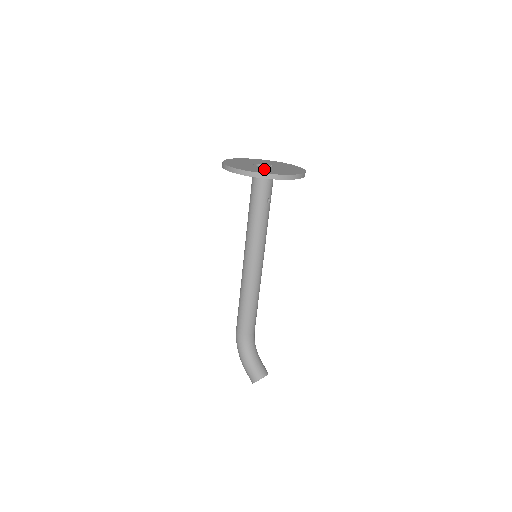
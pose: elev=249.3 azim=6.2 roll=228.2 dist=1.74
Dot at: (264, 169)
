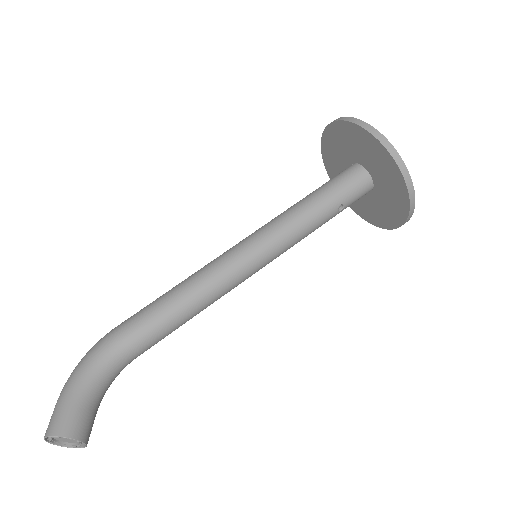
Dot at: occluded
